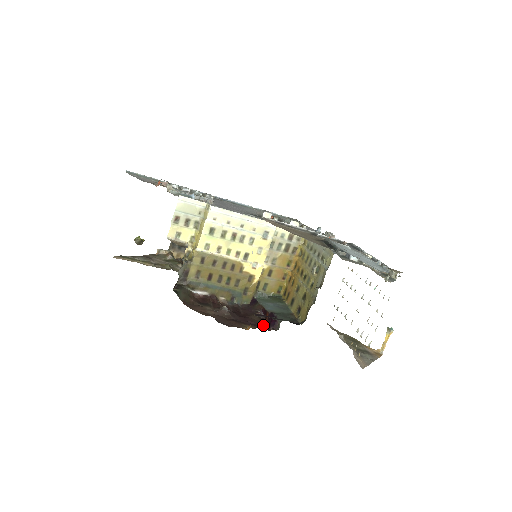
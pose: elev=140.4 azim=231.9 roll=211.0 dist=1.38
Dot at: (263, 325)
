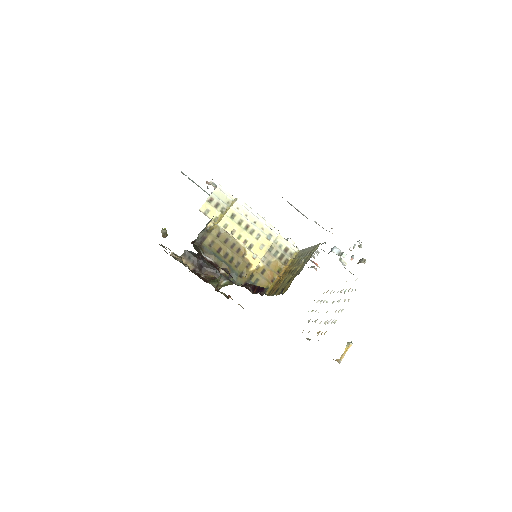
Dot at: occluded
